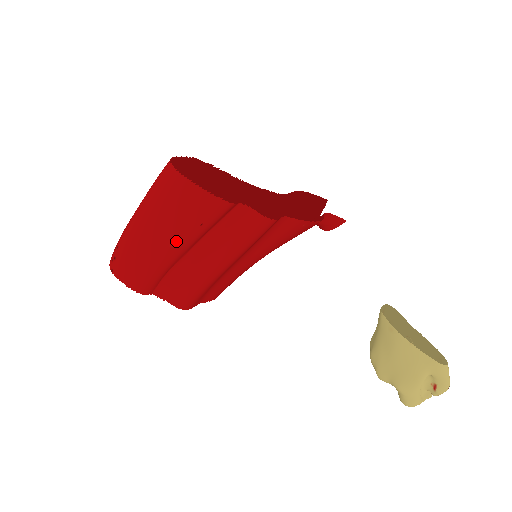
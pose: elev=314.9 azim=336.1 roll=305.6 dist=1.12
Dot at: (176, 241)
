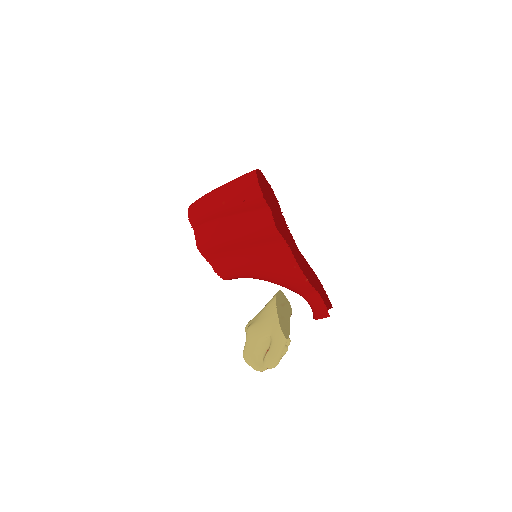
Dot at: (227, 202)
